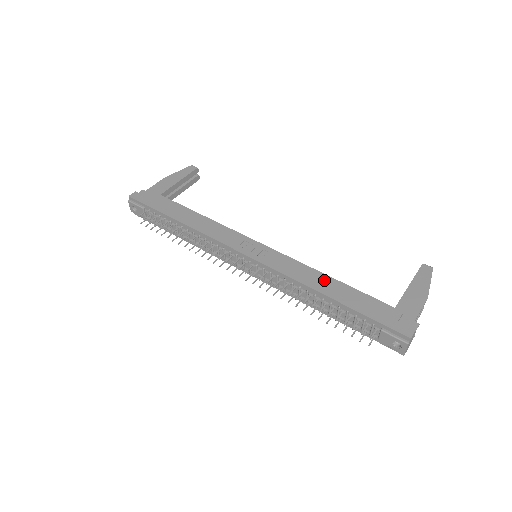
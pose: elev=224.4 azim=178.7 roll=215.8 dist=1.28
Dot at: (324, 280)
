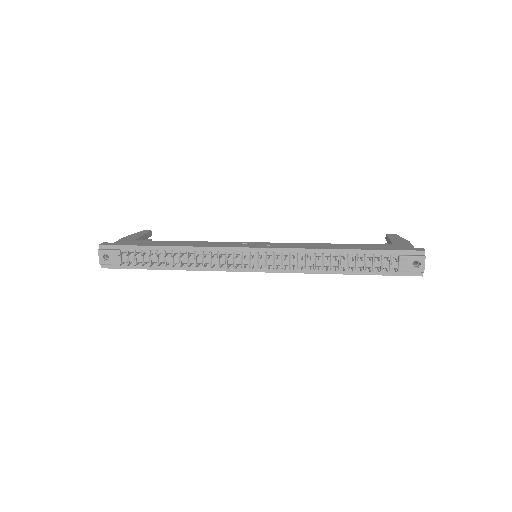
Dot at: (331, 245)
